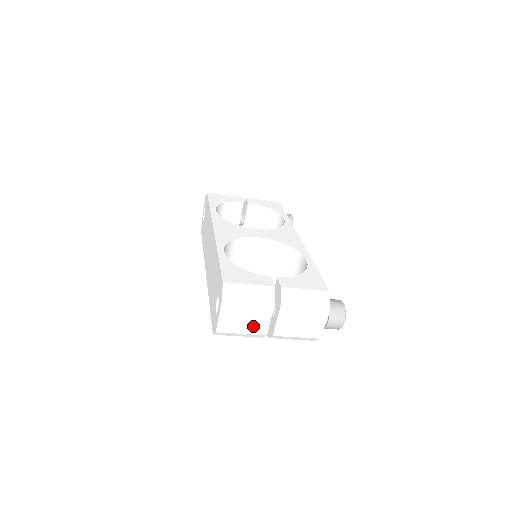
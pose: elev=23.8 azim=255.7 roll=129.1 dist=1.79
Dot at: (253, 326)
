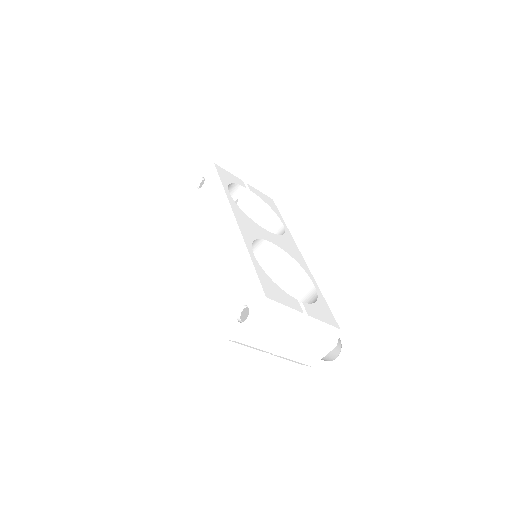
Dot at: (269, 344)
